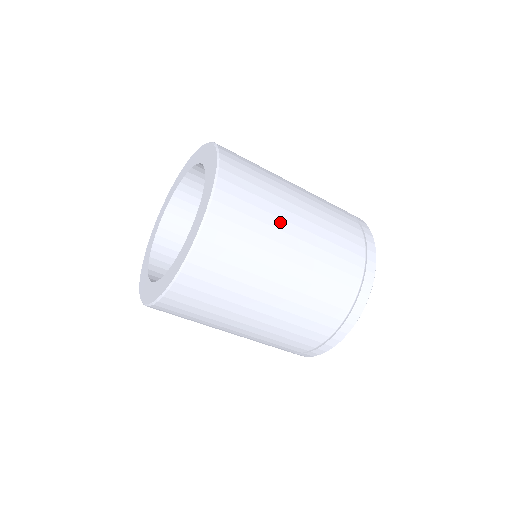
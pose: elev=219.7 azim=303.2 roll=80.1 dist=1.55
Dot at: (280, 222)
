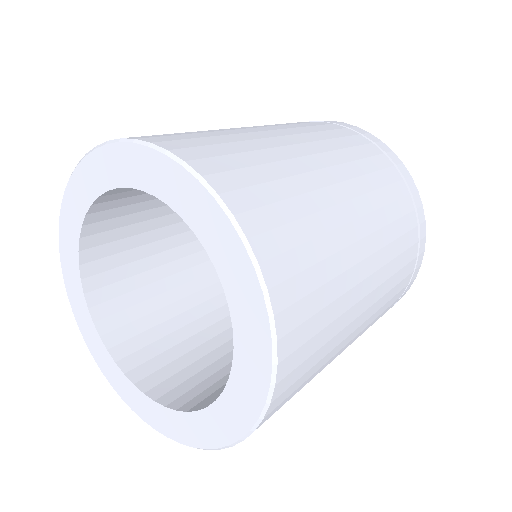
Dot at: occluded
